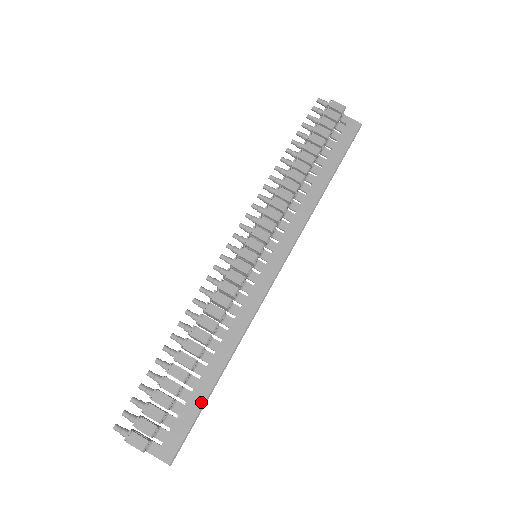
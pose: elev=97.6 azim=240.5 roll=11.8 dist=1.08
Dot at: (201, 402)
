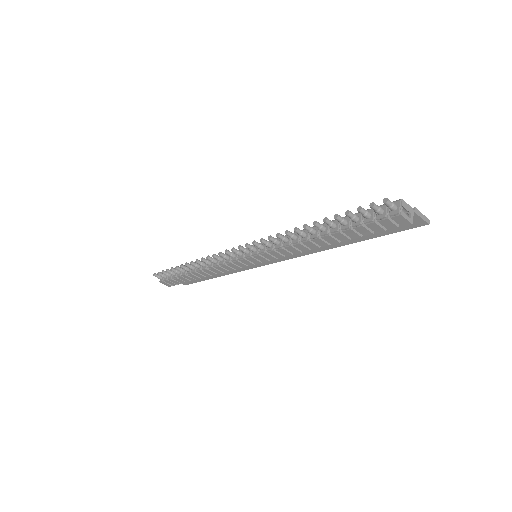
Dot at: (204, 280)
